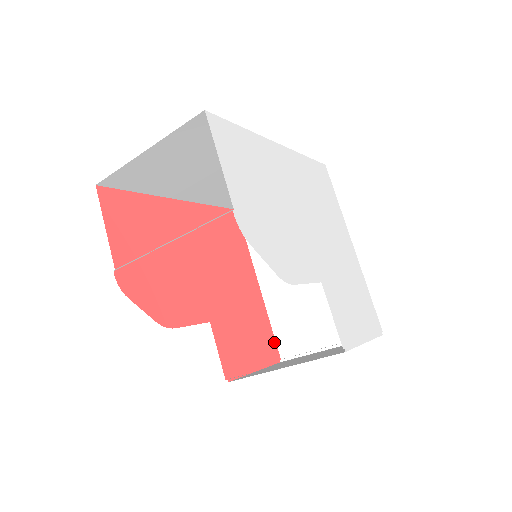
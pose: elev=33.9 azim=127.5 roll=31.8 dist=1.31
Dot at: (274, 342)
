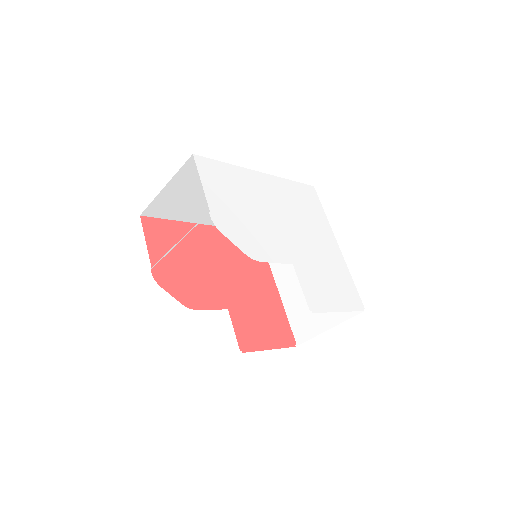
Dot at: (290, 331)
